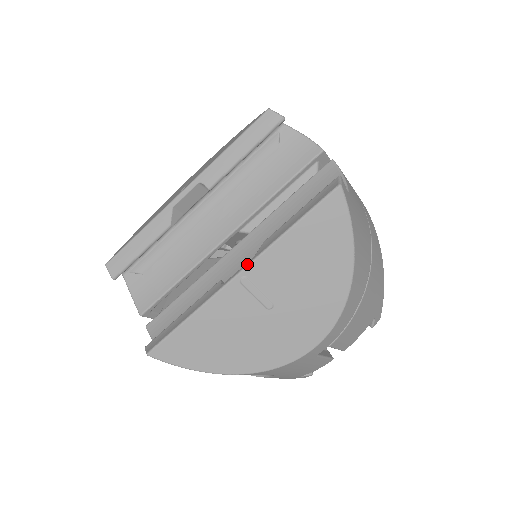
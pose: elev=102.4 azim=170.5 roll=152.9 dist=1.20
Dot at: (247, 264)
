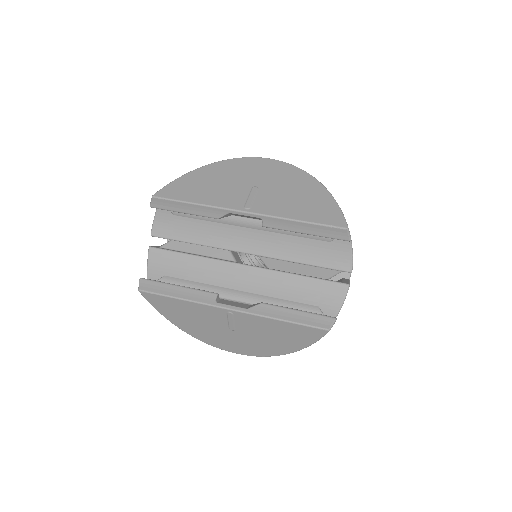
Dot at: (240, 310)
